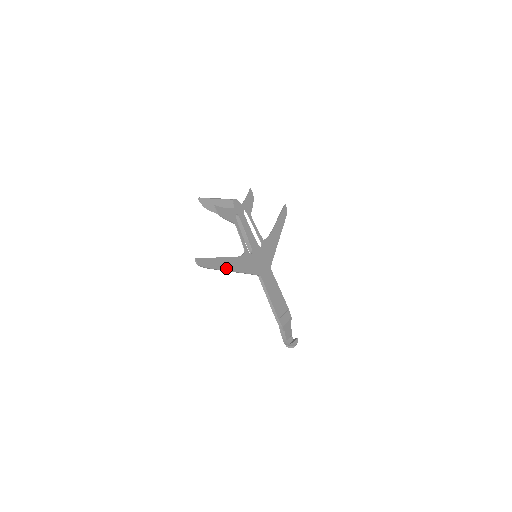
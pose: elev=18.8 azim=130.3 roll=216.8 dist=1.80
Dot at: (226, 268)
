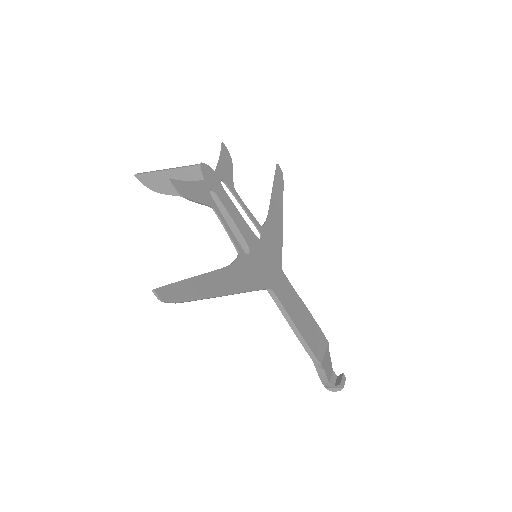
Dot at: (215, 292)
